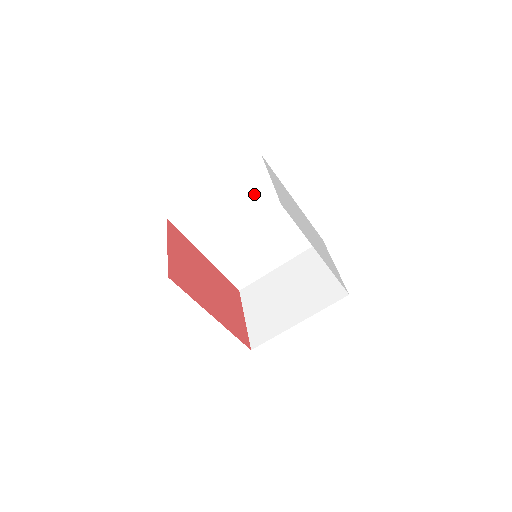
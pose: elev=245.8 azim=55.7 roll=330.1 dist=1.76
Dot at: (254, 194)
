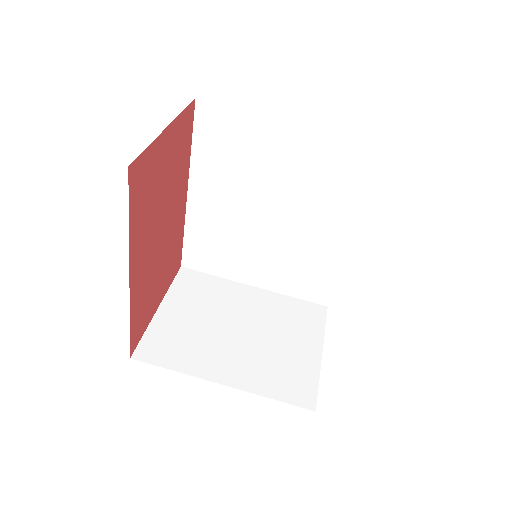
Dot at: (325, 182)
